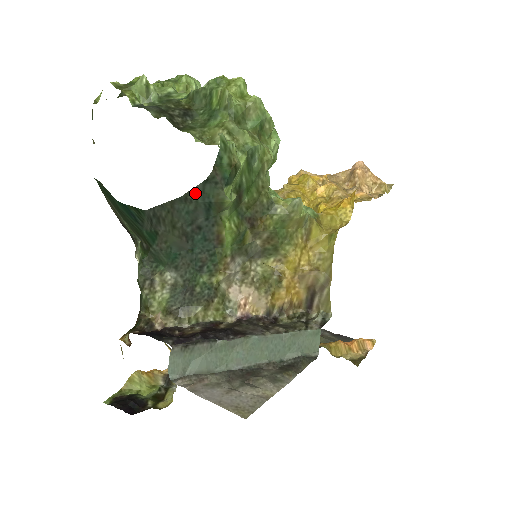
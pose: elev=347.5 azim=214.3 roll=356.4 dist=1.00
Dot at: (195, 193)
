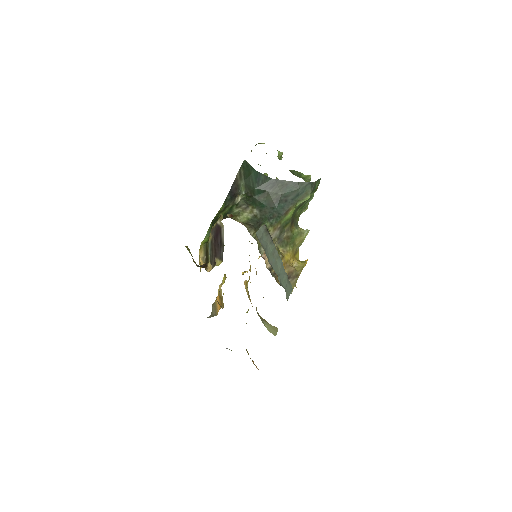
Dot at: (302, 184)
